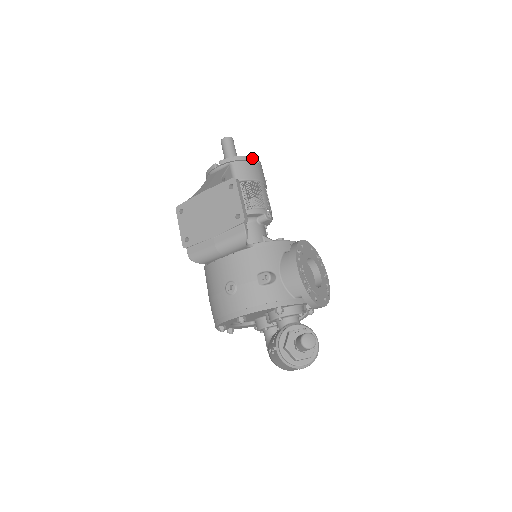
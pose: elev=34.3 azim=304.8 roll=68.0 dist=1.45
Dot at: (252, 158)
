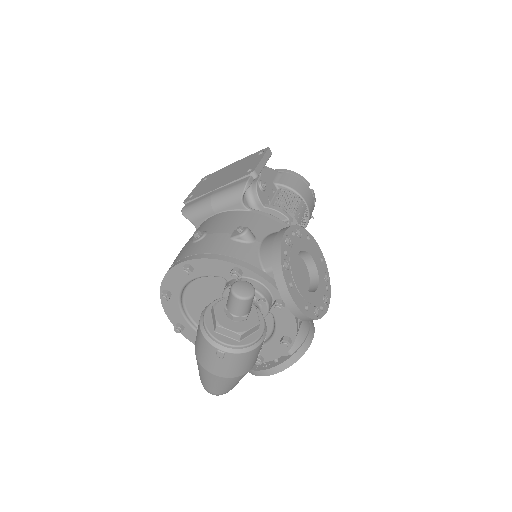
Dot at: (306, 181)
